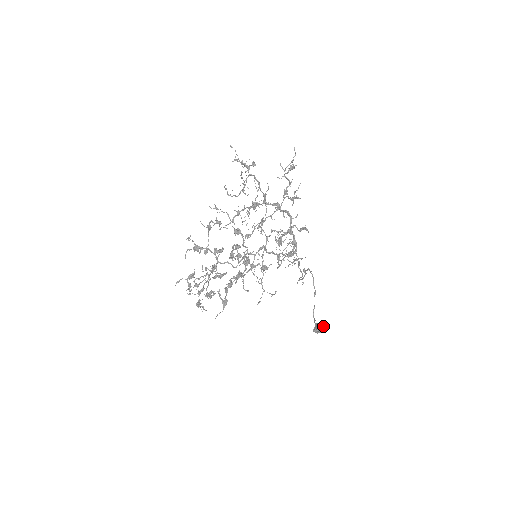
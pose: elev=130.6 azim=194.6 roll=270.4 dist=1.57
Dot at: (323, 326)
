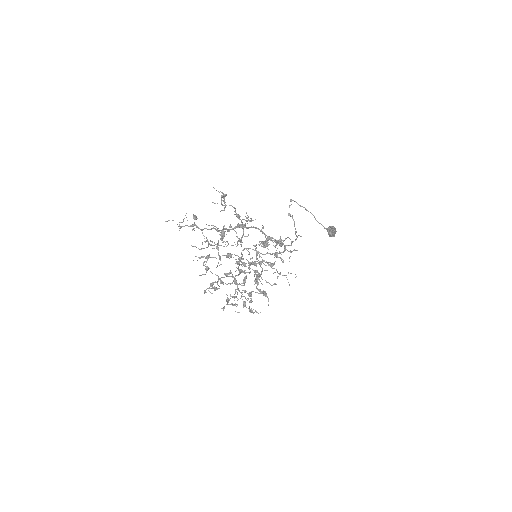
Dot at: (334, 232)
